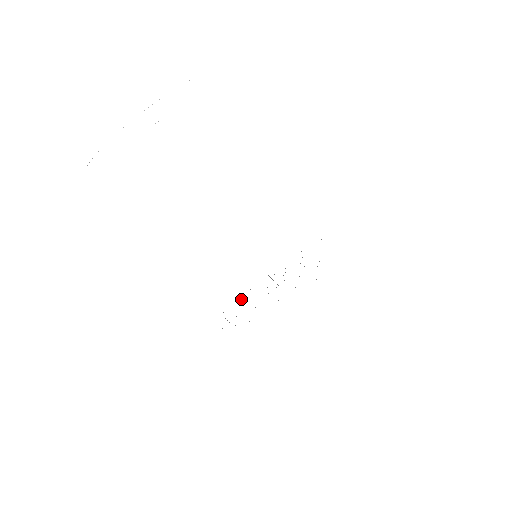
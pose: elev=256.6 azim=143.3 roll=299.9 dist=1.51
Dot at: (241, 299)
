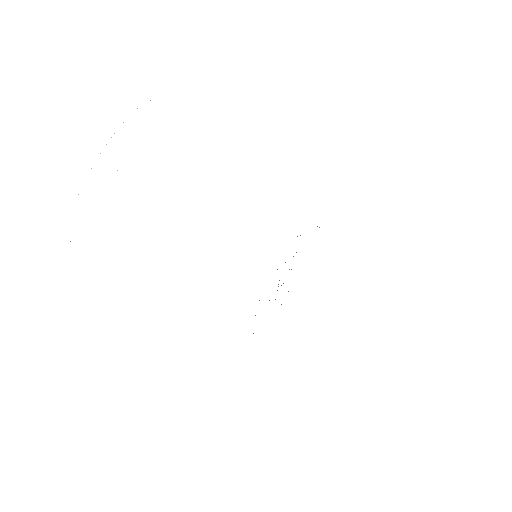
Dot at: occluded
